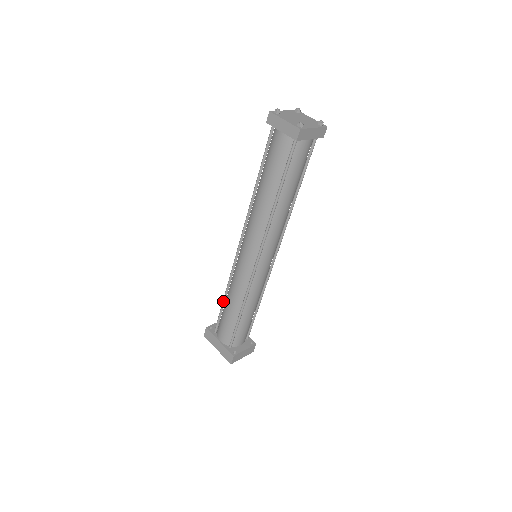
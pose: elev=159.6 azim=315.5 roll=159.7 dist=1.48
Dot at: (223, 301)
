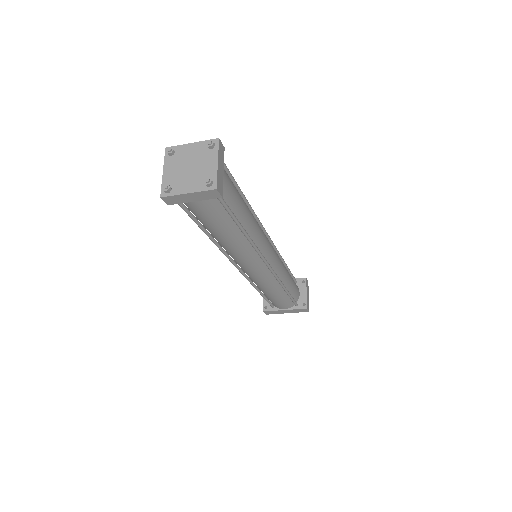
Dot at: (261, 295)
